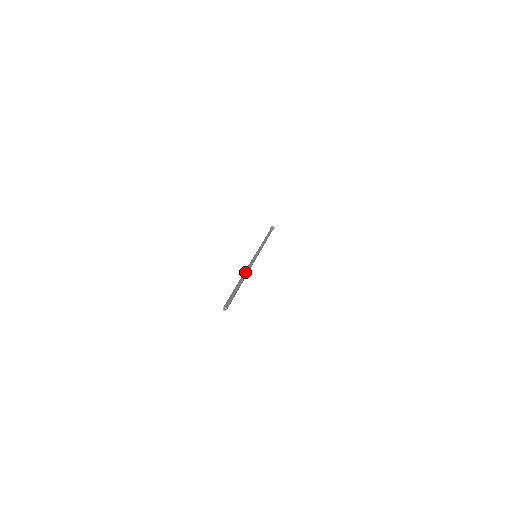
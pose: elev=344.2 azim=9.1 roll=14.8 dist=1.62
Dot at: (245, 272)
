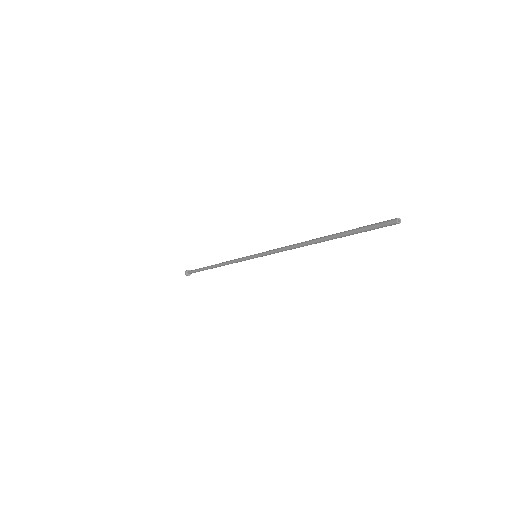
Dot at: (304, 243)
